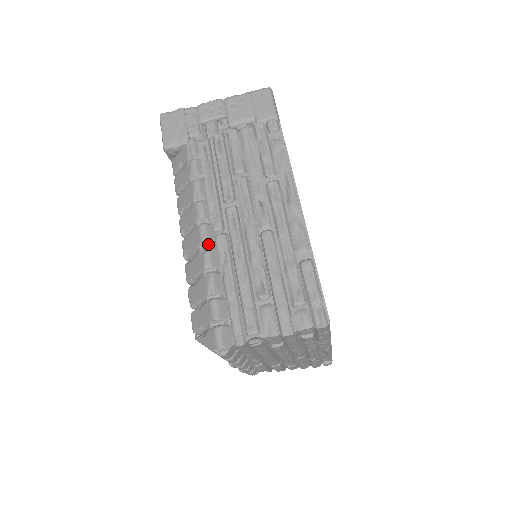
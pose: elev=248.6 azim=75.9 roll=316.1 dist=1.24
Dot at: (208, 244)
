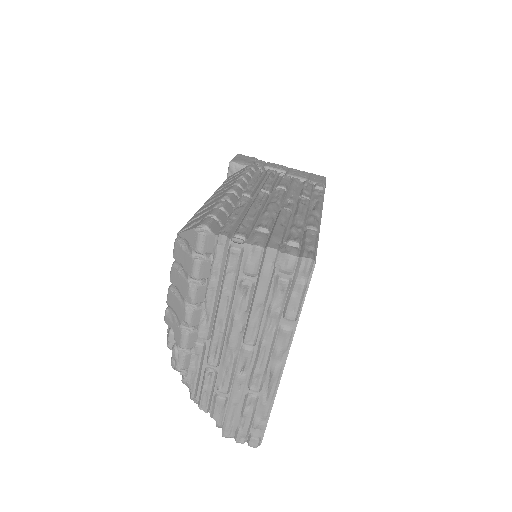
Dot at: (234, 194)
